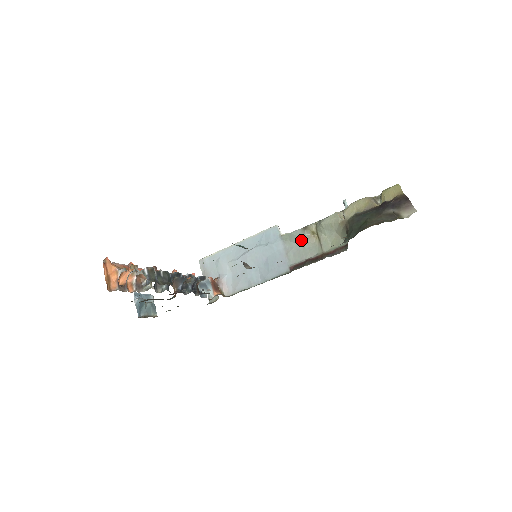
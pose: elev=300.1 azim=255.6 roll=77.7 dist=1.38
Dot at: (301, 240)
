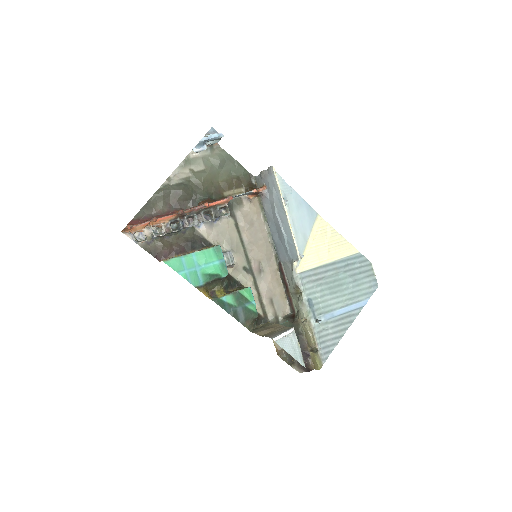
Dot at: (292, 279)
